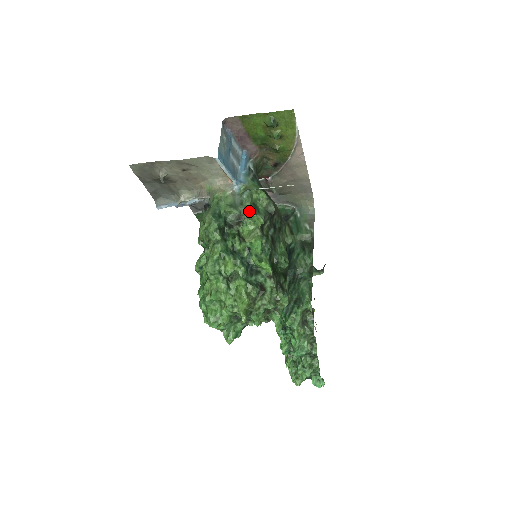
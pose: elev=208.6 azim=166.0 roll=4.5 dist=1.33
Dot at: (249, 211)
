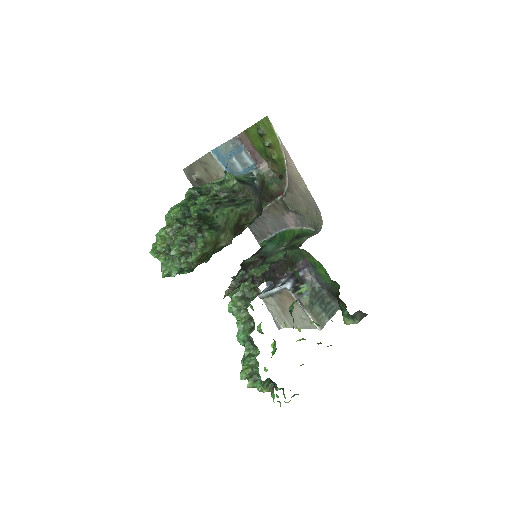
Dot at: (213, 183)
